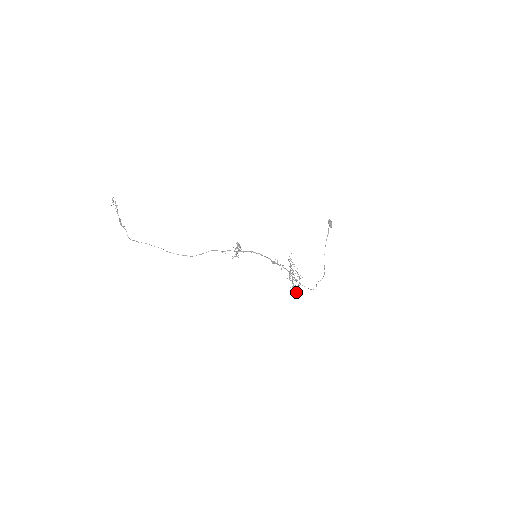
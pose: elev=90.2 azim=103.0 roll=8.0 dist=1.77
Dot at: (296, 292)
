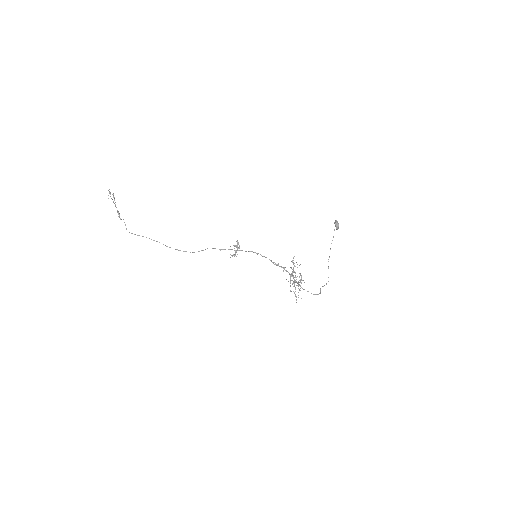
Dot at: occluded
